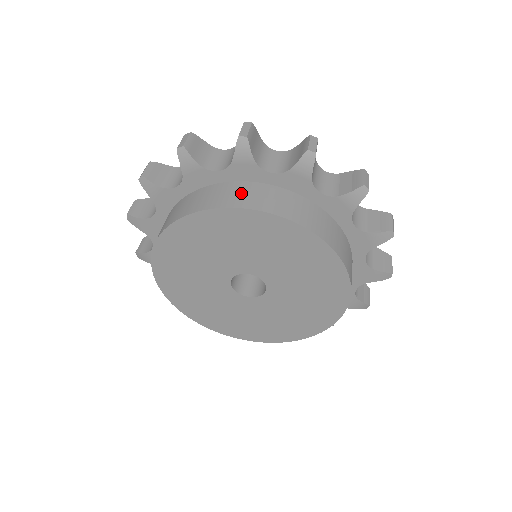
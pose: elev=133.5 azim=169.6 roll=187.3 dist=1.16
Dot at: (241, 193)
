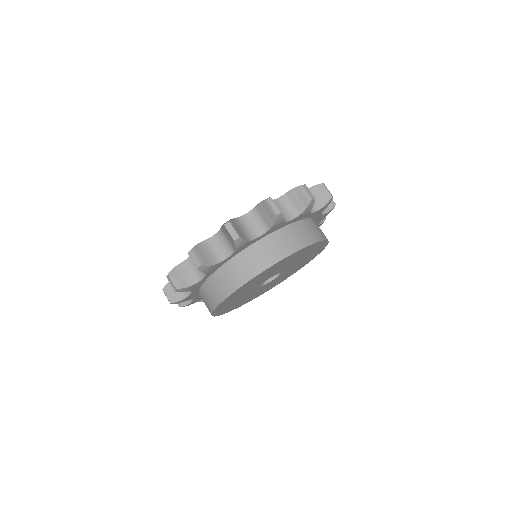
Dot at: (304, 232)
